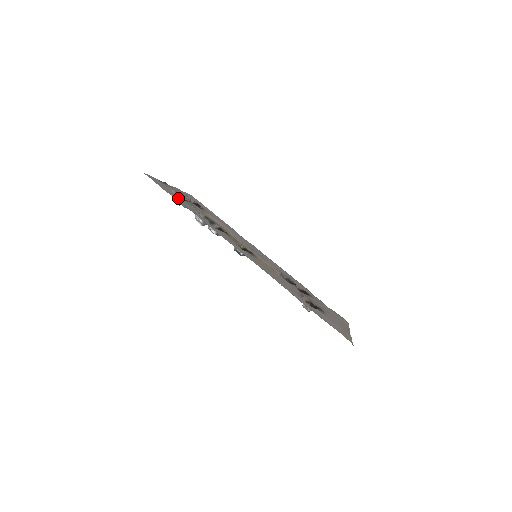
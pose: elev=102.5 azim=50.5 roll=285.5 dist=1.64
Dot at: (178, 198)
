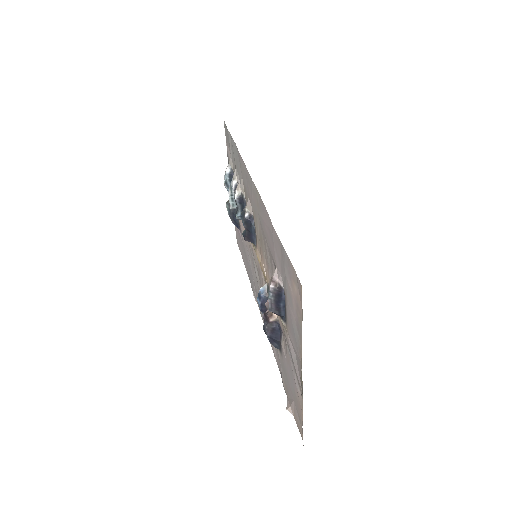
Dot at: (232, 152)
